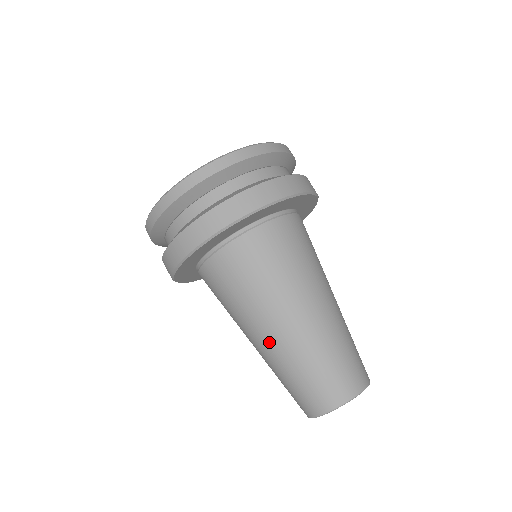
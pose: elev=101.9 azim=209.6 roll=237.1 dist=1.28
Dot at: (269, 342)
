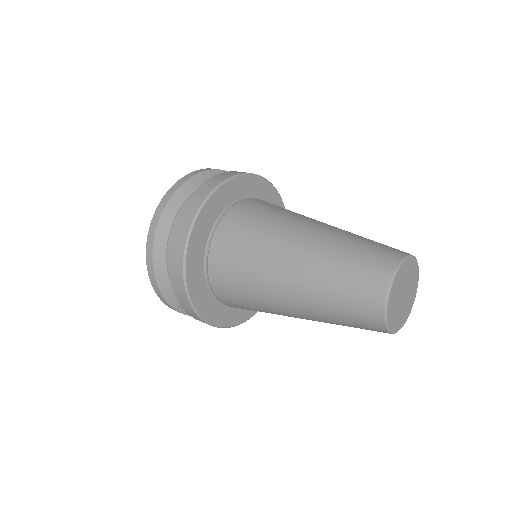
Dot at: (294, 293)
